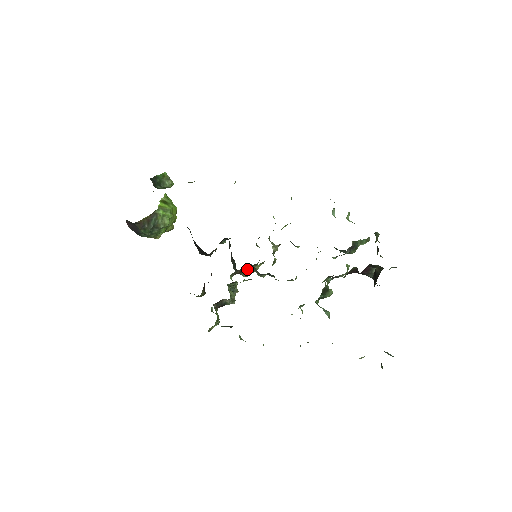
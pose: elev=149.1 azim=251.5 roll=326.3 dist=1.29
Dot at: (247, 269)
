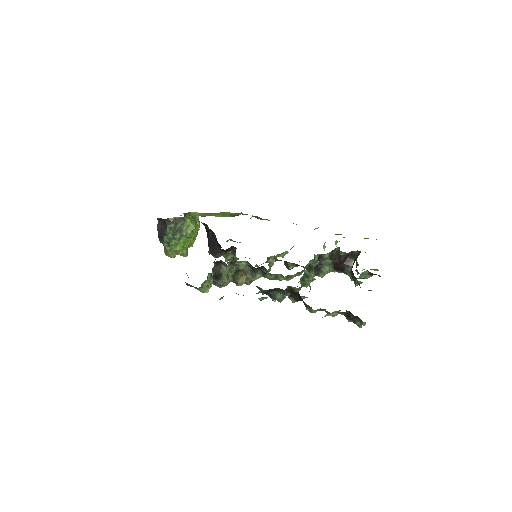
Dot at: (244, 271)
